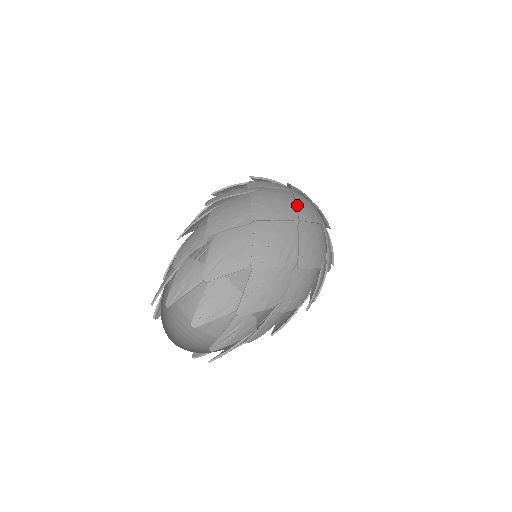
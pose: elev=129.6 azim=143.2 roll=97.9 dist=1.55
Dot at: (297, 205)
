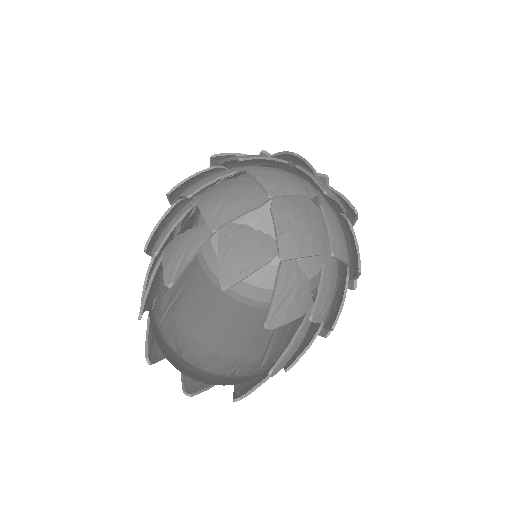
Dot at: (282, 152)
